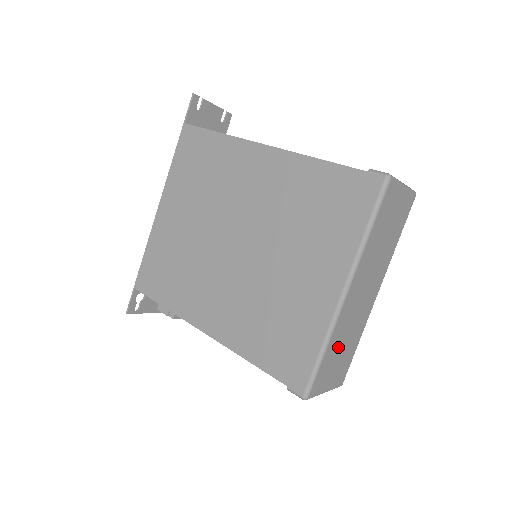
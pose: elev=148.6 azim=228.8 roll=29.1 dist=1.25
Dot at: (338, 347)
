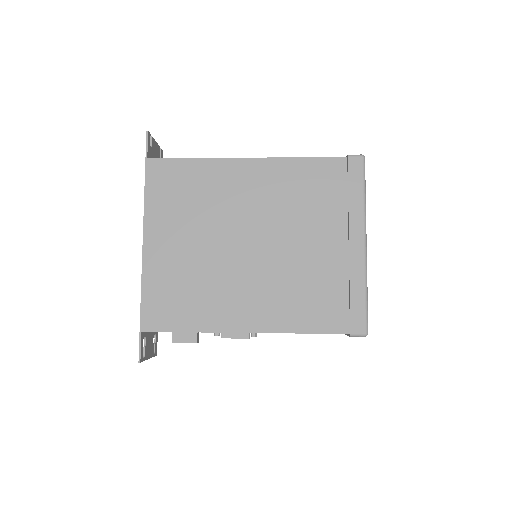
Dot at: occluded
